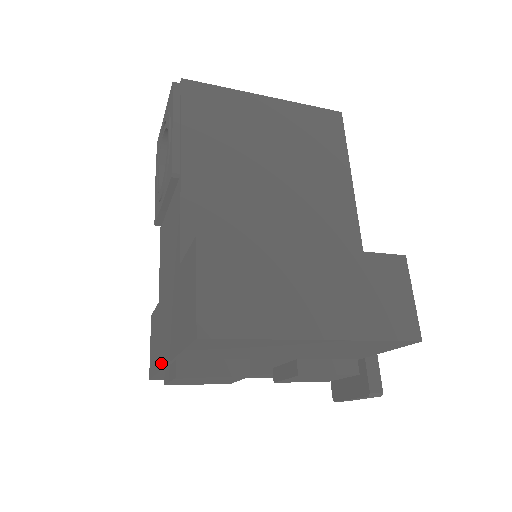
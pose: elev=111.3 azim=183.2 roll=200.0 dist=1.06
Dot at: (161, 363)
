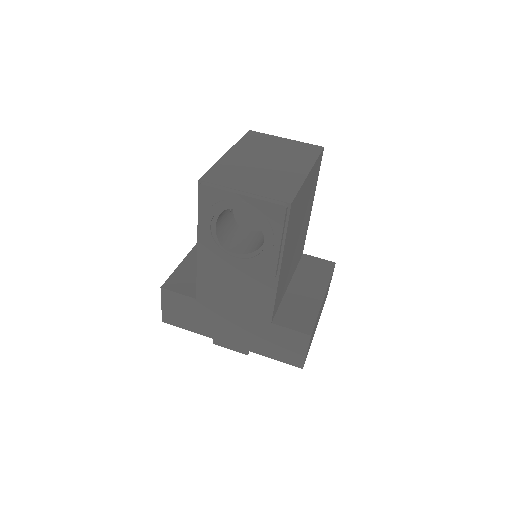
Dot at: (212, 336)
